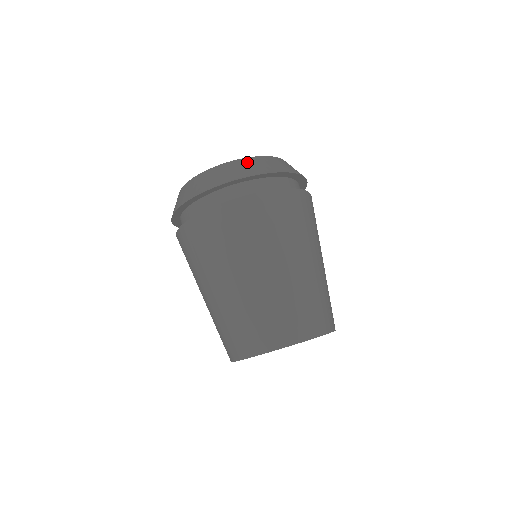
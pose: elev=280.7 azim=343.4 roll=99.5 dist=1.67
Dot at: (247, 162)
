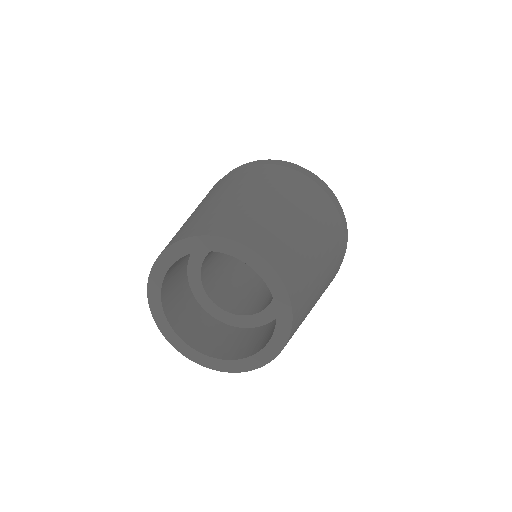
Dot at: occluded
